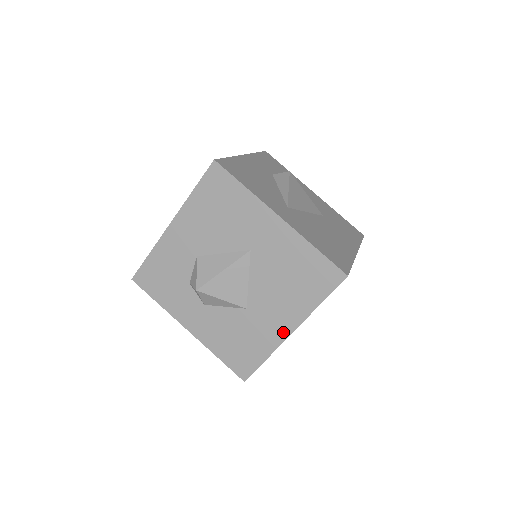
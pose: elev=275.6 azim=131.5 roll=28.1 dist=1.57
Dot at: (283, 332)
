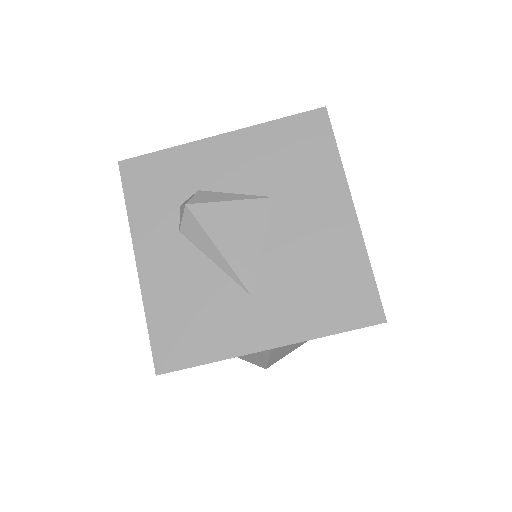
Dot at: occluded
